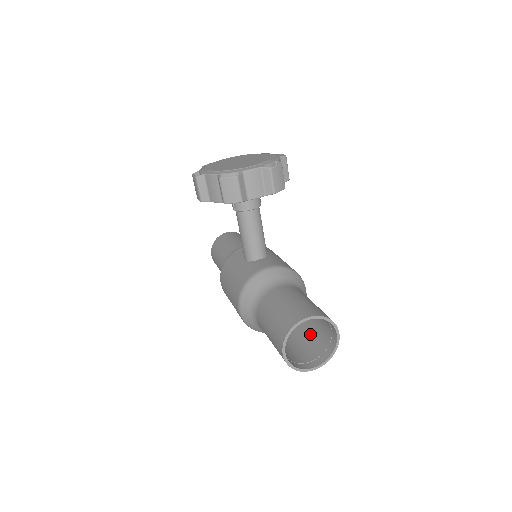
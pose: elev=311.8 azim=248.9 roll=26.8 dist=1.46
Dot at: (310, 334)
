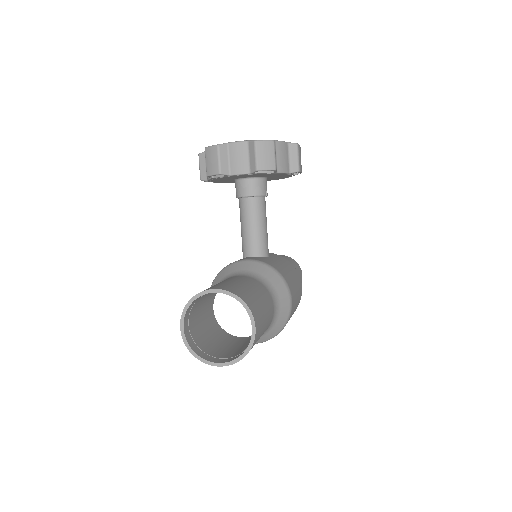
Dot at: occluded
